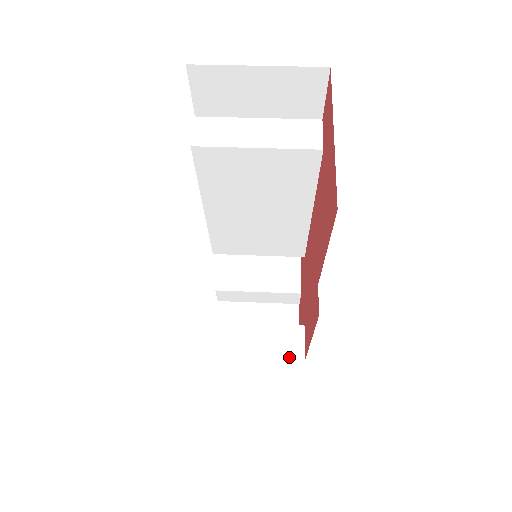
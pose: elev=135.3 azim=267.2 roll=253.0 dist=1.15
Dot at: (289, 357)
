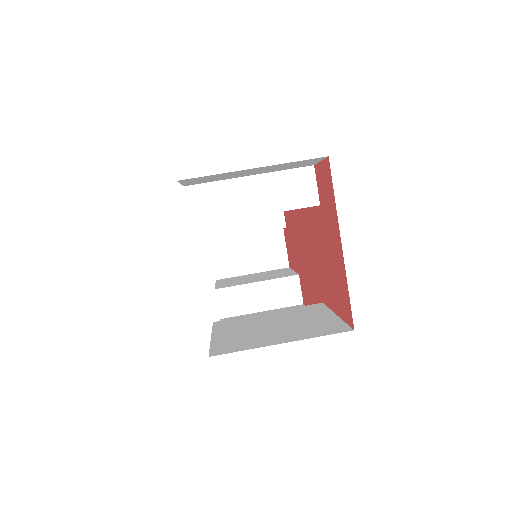
Dot at: (290, 304)
